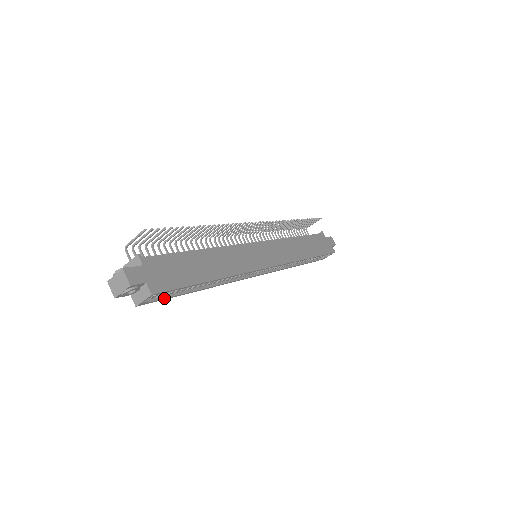
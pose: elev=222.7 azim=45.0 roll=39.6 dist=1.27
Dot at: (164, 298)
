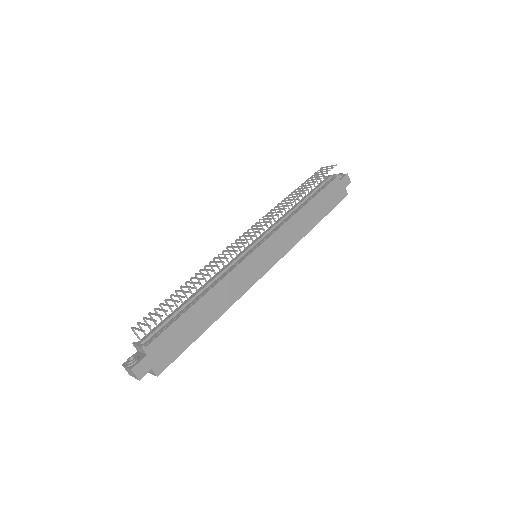
Dot at: occluded
